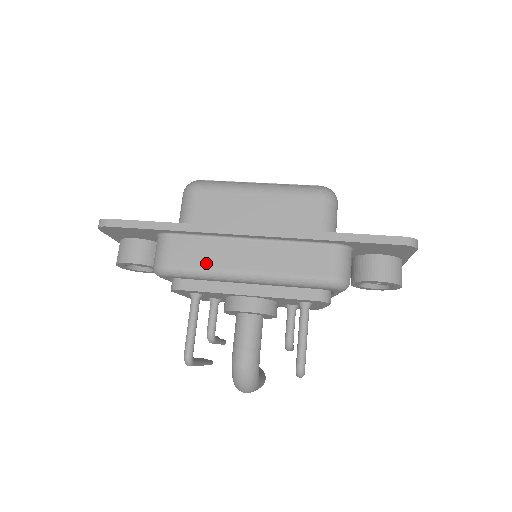
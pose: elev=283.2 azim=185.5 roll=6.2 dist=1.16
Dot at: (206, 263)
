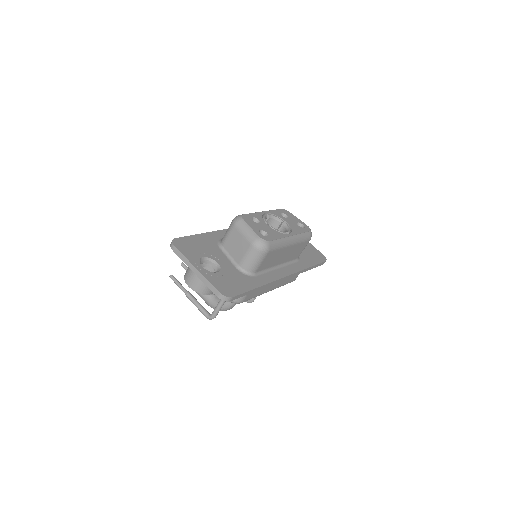
Dot at: (259, 294)
